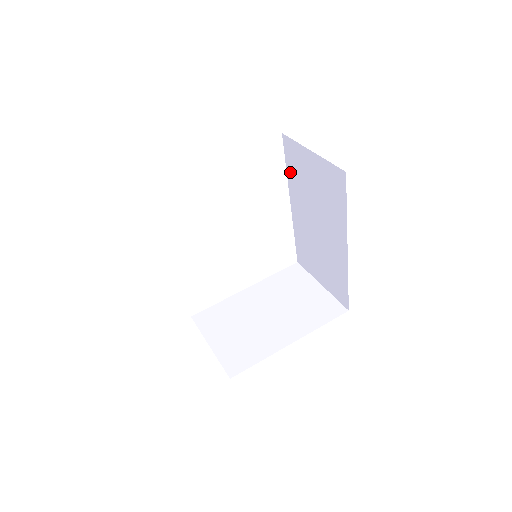
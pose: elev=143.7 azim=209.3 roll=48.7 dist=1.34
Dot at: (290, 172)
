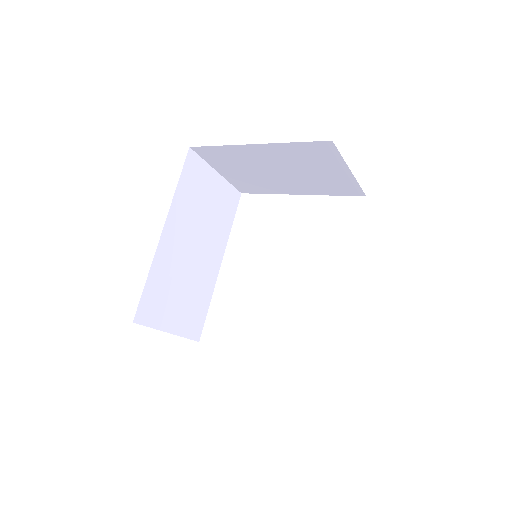
Dot at: occluded
